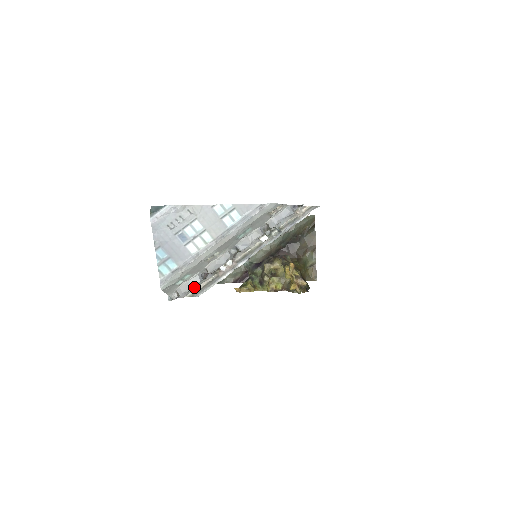
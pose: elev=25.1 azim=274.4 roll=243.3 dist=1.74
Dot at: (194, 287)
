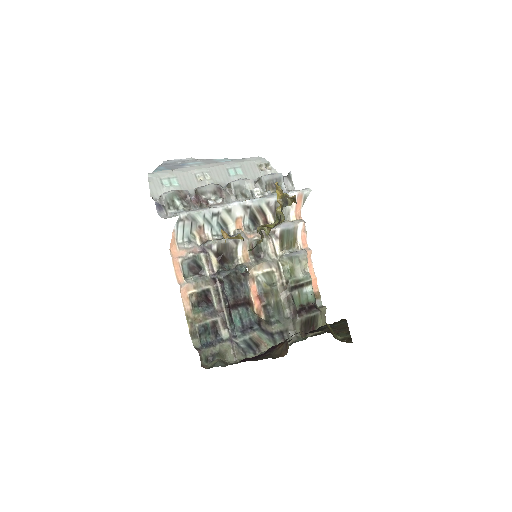
Dot at: occluded
